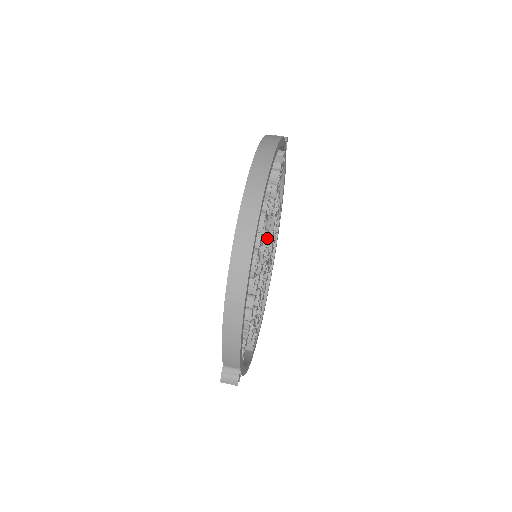
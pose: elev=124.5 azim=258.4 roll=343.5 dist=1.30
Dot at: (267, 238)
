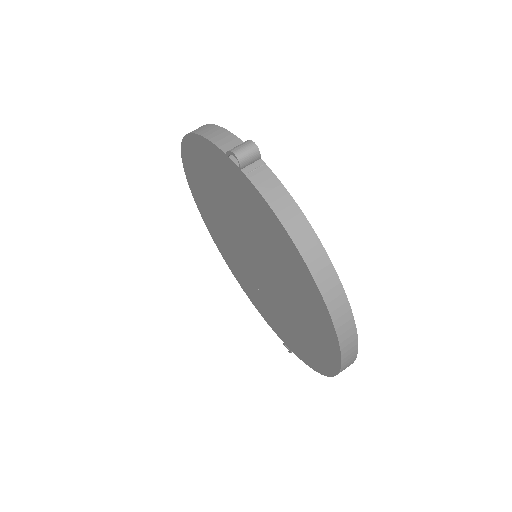
Dot at: occluded
